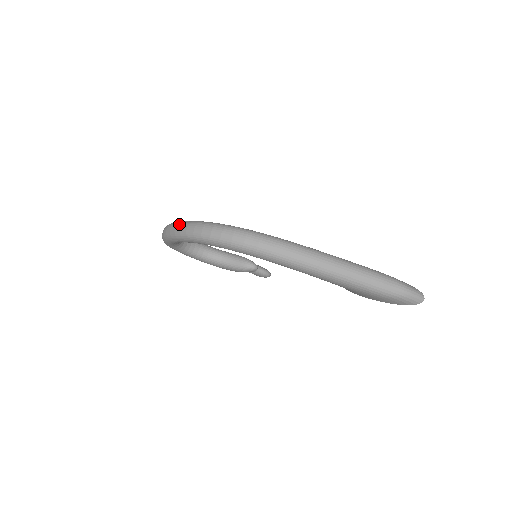
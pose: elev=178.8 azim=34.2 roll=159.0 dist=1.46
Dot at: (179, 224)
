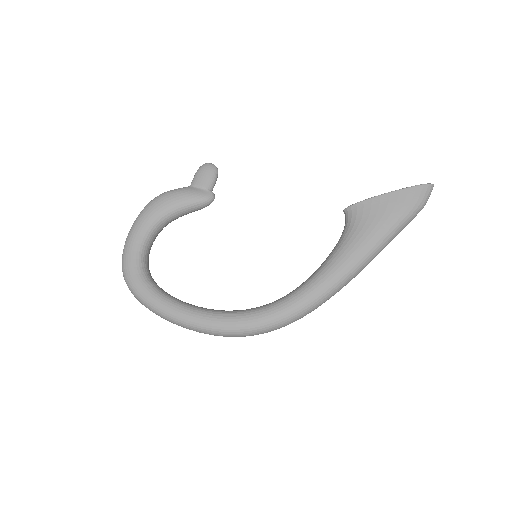
Dot at: occluded
